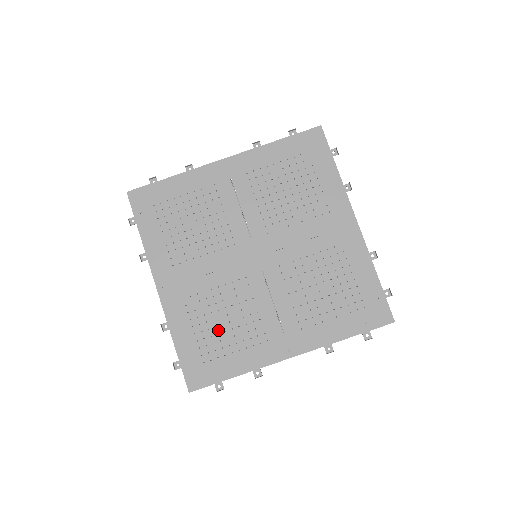
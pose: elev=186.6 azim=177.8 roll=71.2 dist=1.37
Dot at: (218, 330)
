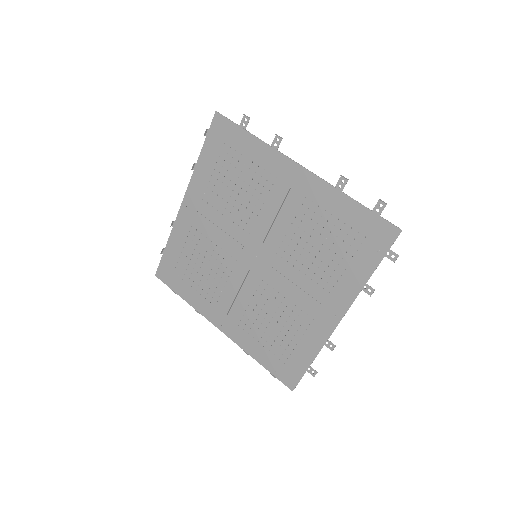
Dot at: (195, 267)
